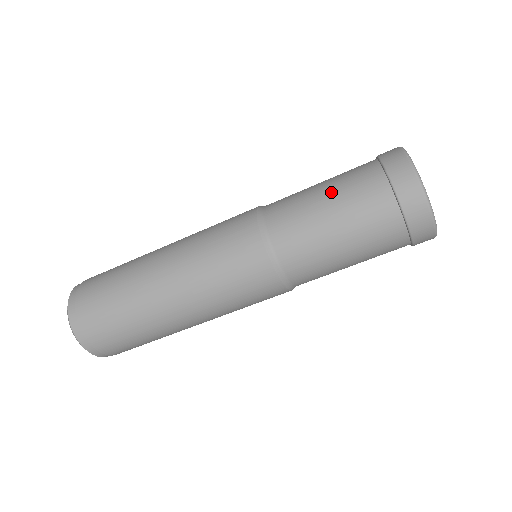
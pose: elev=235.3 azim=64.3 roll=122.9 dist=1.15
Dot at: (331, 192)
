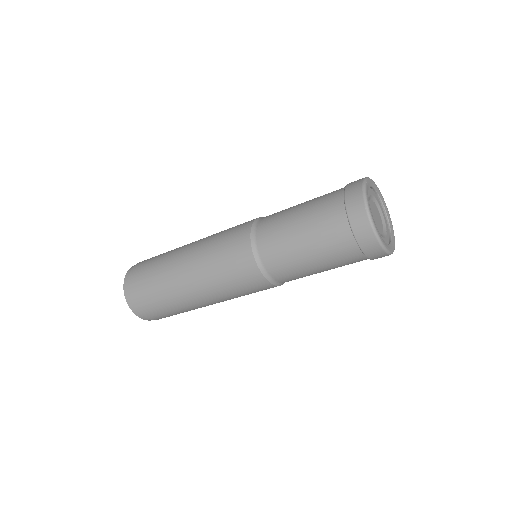
Dot at: (306, 231)
